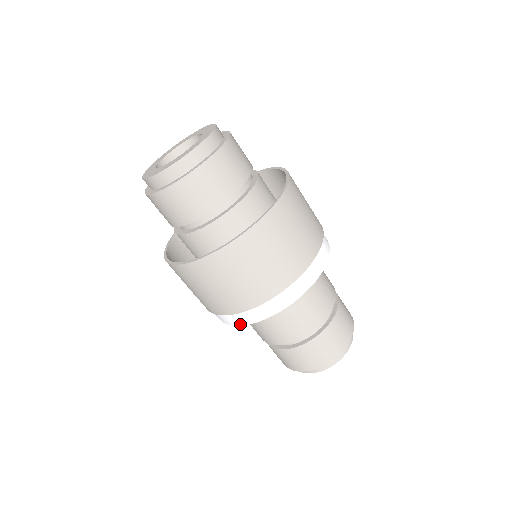
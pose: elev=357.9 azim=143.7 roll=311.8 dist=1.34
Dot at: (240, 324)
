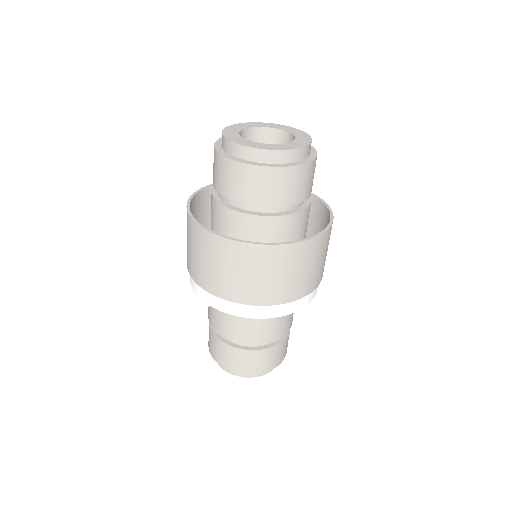
Dot at: (200, 296)
